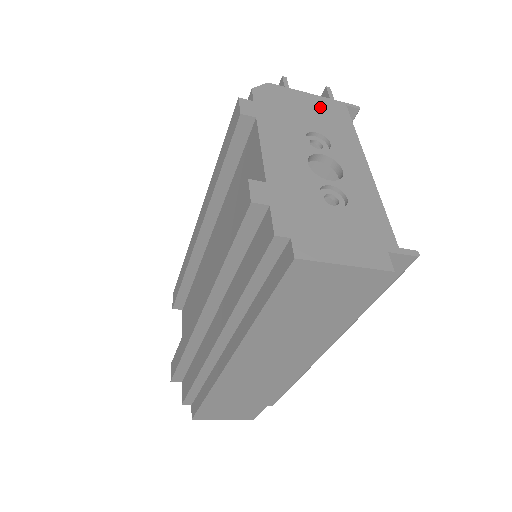
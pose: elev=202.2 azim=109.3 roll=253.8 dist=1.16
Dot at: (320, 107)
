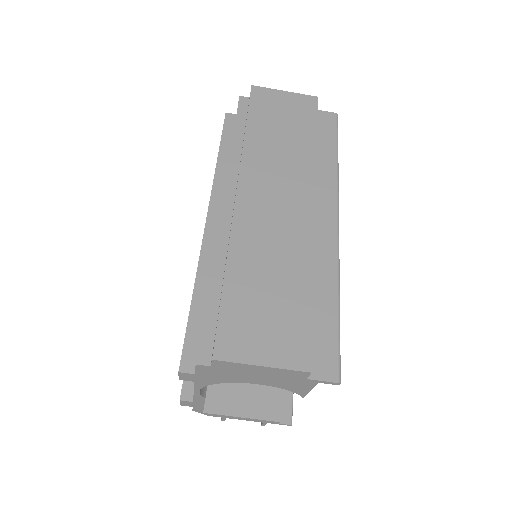
Dot at: occluded
